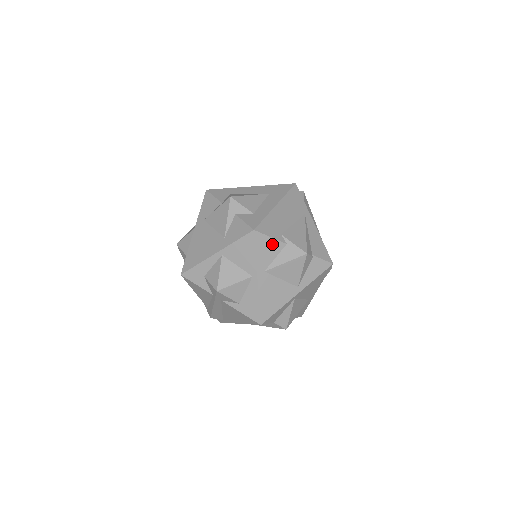
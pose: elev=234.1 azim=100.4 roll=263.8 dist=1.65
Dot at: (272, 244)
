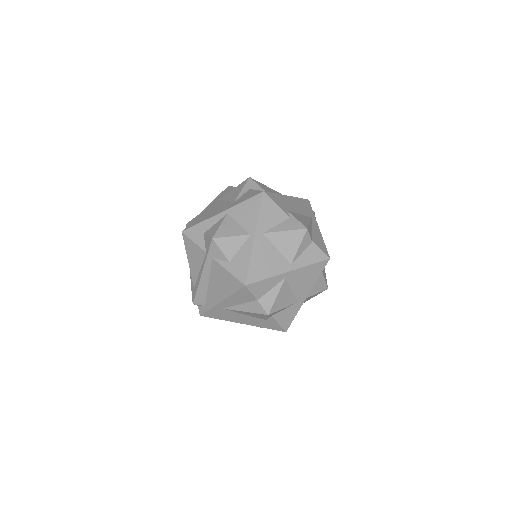
Dot at: (277, 211)
